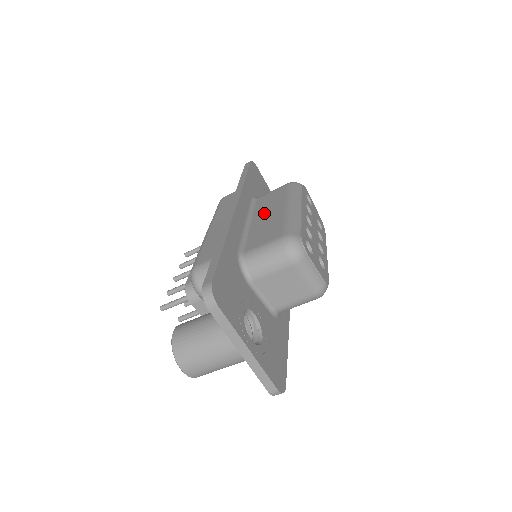
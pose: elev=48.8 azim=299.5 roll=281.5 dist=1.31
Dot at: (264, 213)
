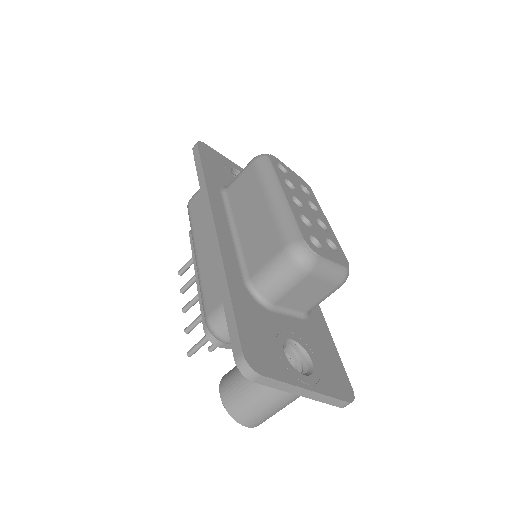
Dot at: (246, 213)
